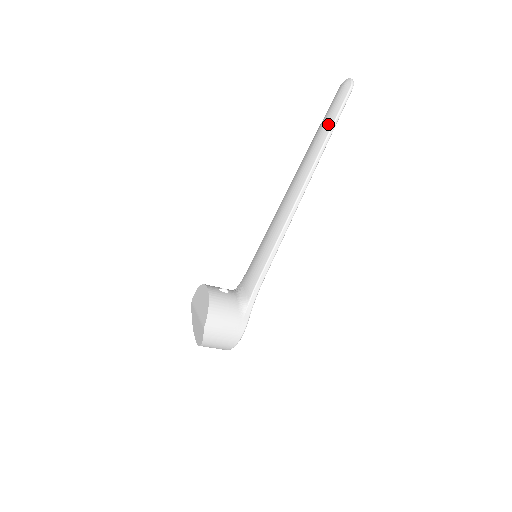
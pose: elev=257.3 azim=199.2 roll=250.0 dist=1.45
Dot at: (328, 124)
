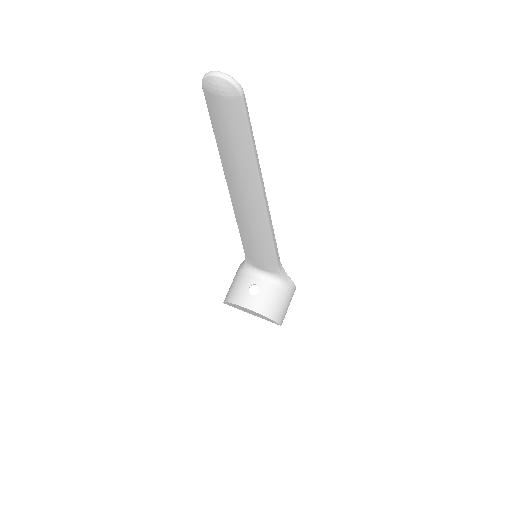
Dot at: (243, 147)
